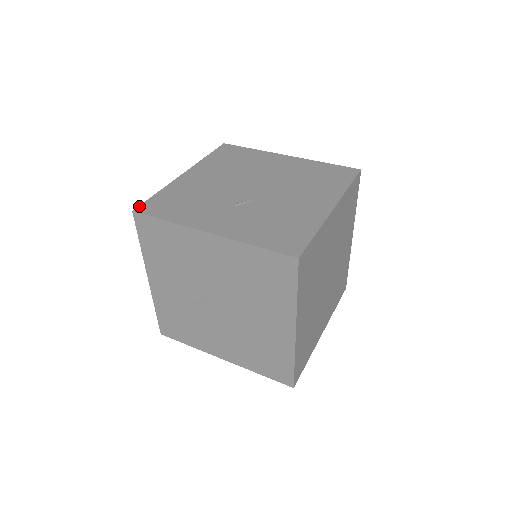
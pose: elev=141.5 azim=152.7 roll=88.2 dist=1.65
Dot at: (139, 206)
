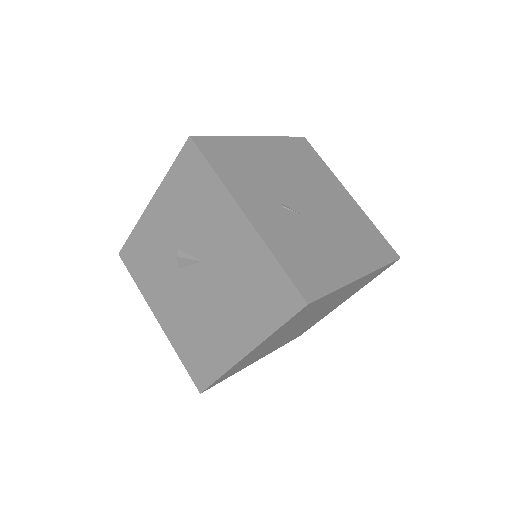
Dot at: (199, 136)
